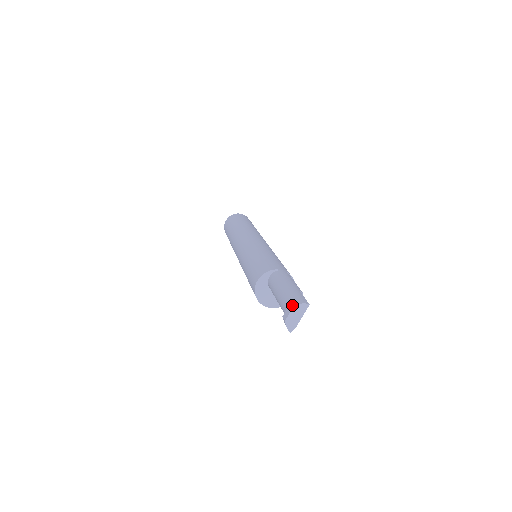
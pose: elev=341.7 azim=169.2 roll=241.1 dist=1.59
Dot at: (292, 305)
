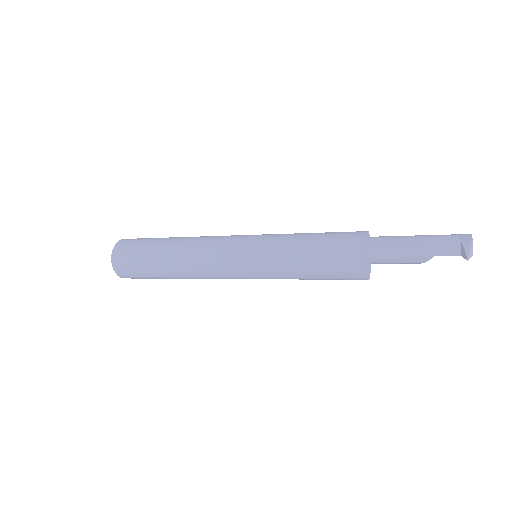
Dot at: (466, 234)
